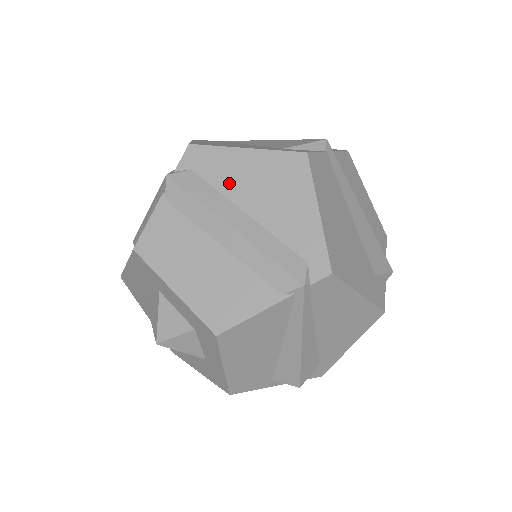
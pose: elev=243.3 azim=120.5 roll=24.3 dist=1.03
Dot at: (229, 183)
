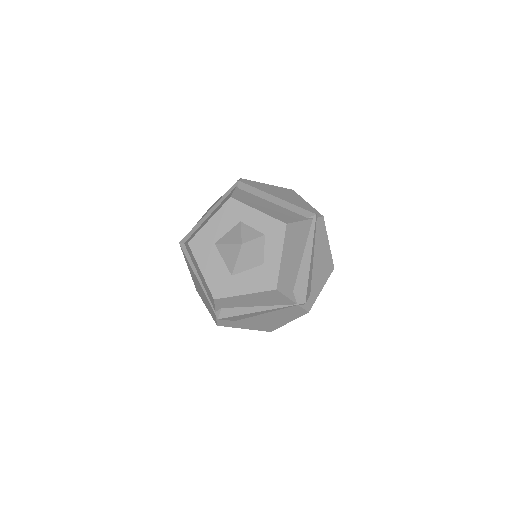
Dot at: (266, 190)
